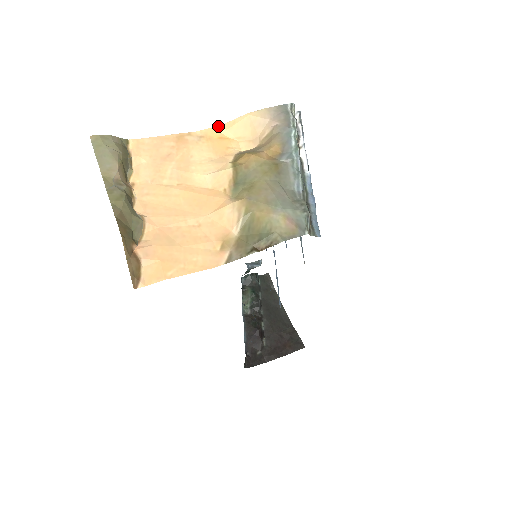
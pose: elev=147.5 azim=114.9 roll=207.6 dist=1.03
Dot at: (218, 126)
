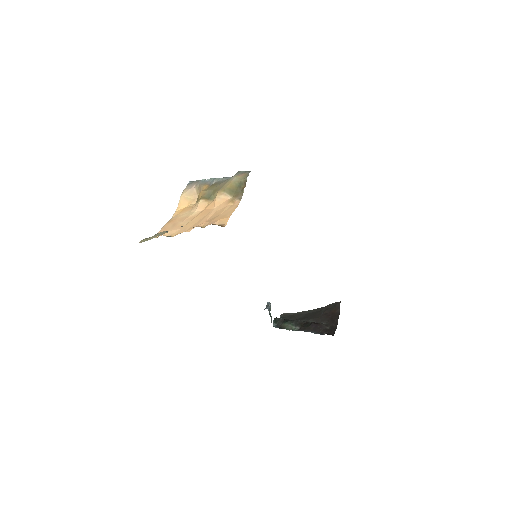
Dot at: (176, 209)
